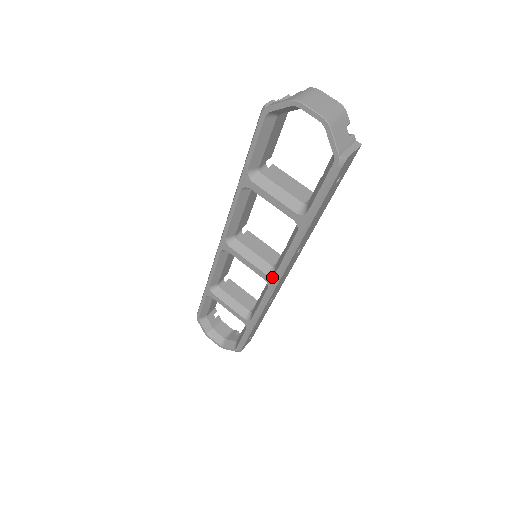
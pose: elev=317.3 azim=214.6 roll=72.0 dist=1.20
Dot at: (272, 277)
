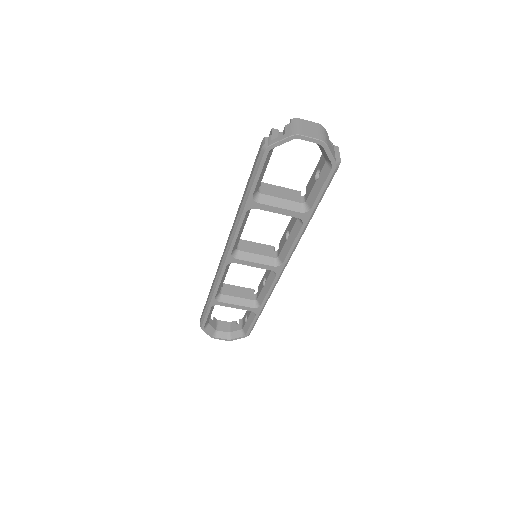
Dot at: (280, 266)
